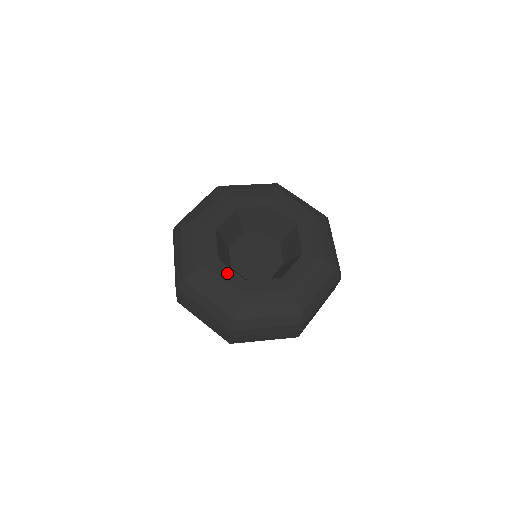
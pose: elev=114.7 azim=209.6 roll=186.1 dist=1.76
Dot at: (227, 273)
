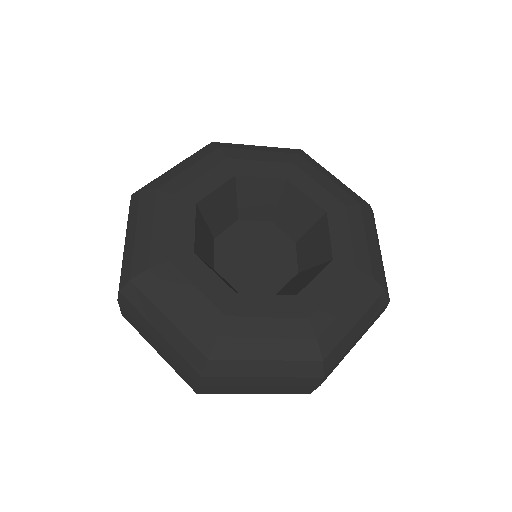
Dot at: (264, 304)
